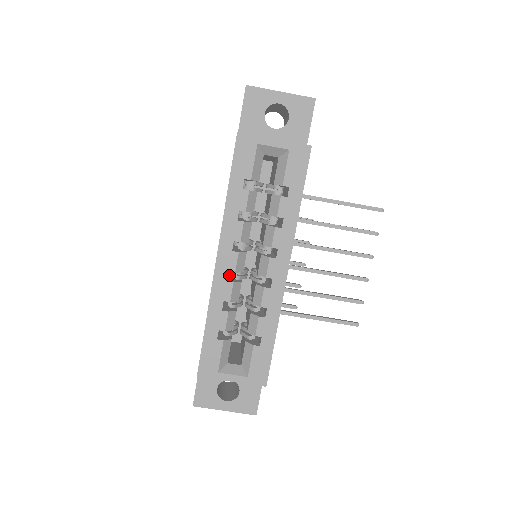
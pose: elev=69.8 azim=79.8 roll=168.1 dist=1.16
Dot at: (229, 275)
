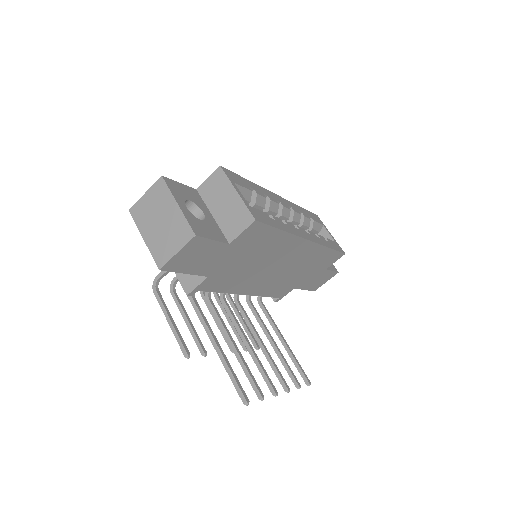
Dot at: occluded
